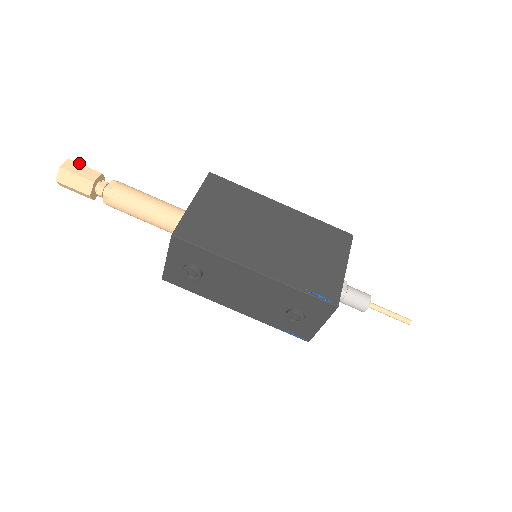
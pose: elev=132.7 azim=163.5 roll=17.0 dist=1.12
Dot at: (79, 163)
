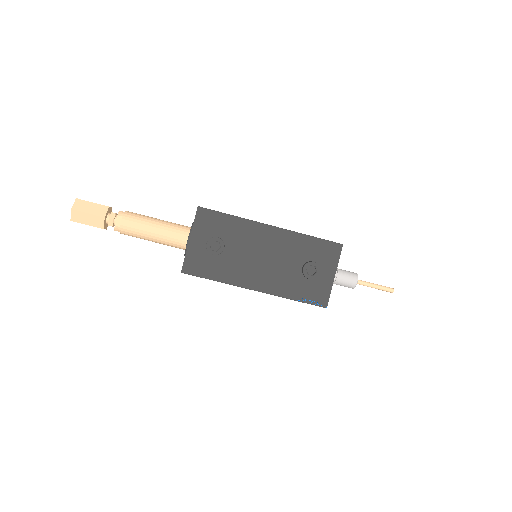
Dot at: occluded
